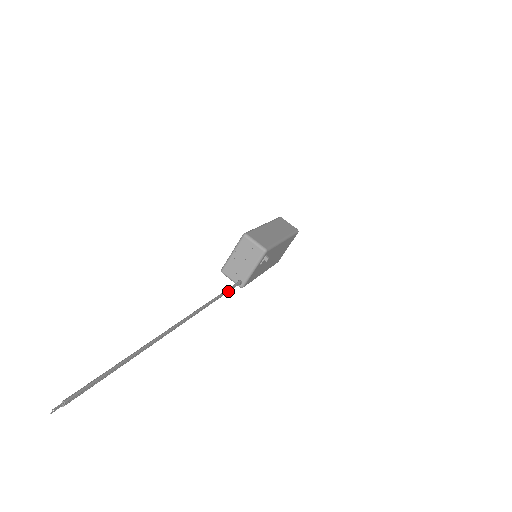
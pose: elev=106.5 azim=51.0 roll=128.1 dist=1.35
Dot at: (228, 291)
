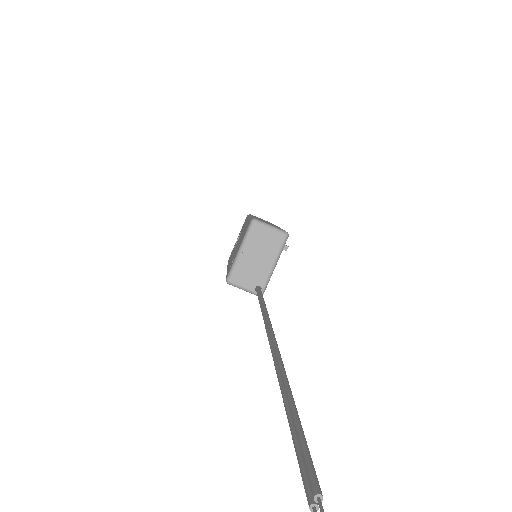
Dot at: occluded
